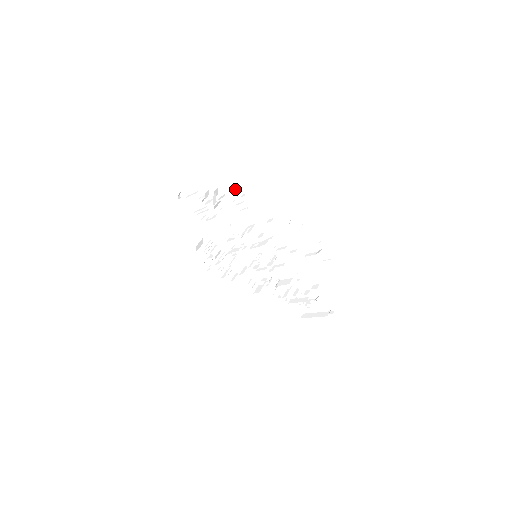
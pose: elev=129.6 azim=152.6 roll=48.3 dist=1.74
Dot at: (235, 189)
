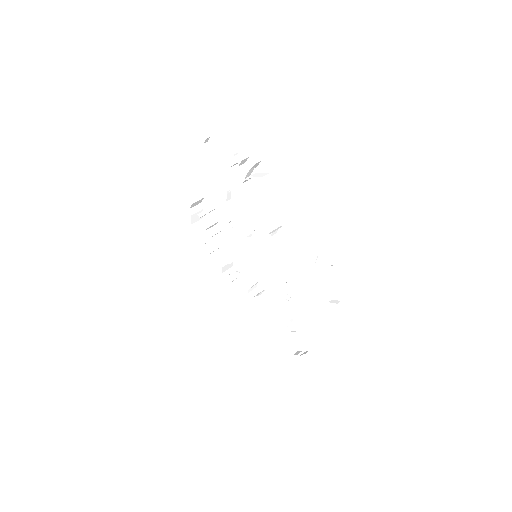
Dot at: (282, 177)
